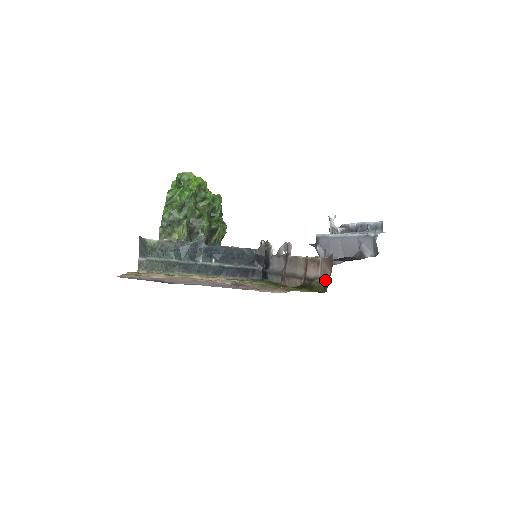
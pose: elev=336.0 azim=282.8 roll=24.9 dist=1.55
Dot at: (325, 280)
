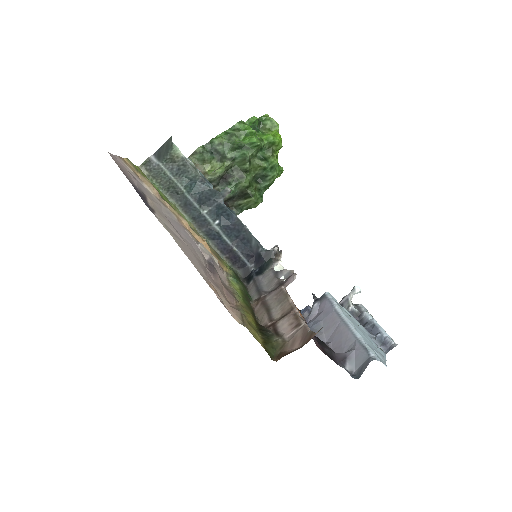
Dot at: (286, 348)
